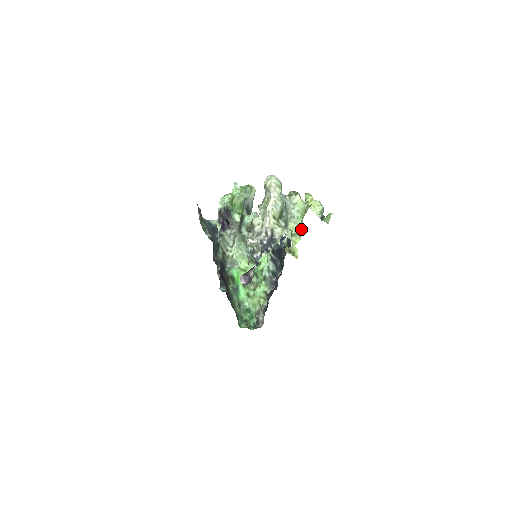
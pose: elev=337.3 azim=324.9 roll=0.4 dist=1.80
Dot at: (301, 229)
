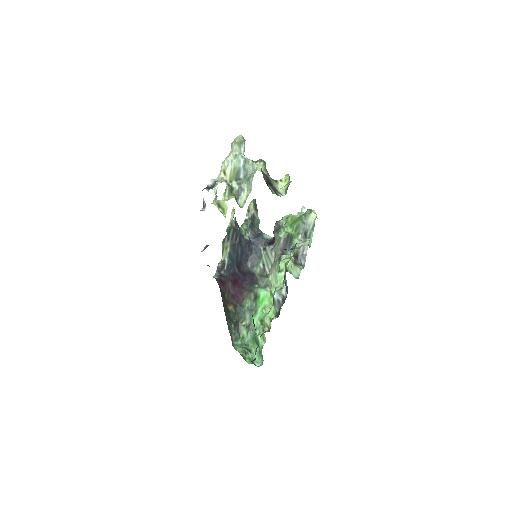
Dot at: occluded
